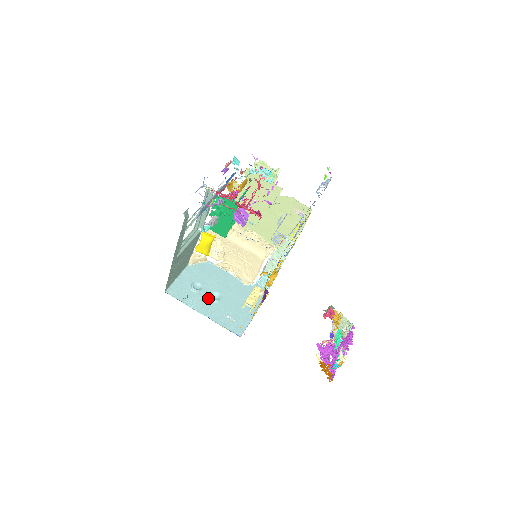
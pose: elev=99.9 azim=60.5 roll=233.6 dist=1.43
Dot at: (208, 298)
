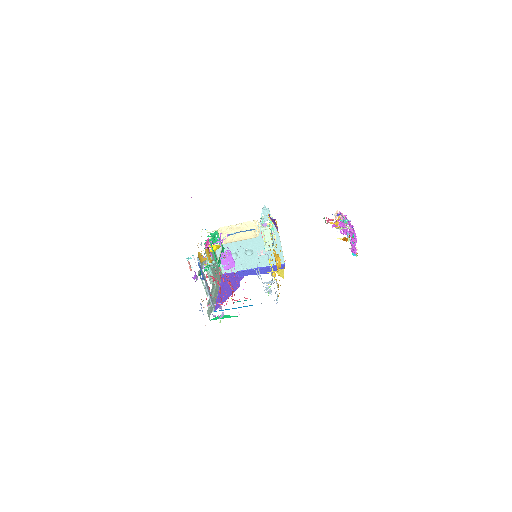
Dot at: (246, 256)
